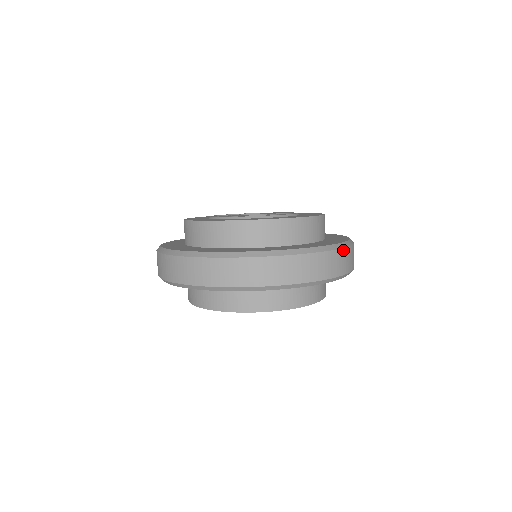
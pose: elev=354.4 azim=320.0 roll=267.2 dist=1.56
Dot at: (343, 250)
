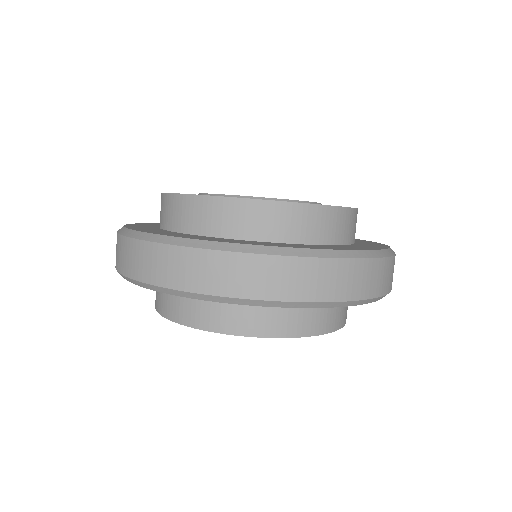
Dot at: (337, 261)
